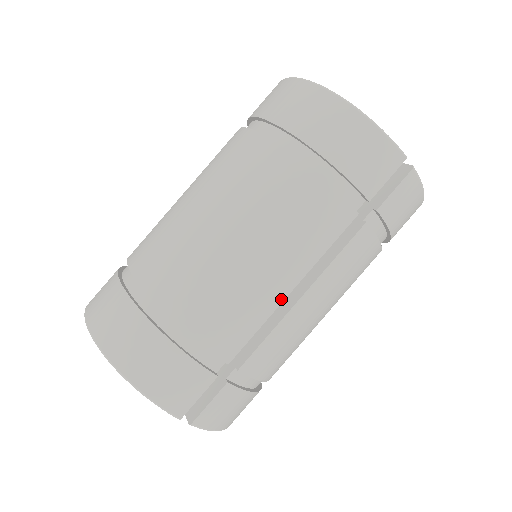
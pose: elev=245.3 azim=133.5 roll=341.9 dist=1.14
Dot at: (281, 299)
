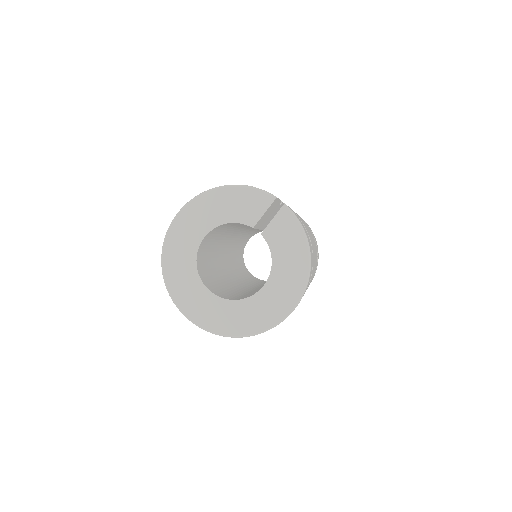
Dot at: occluded
